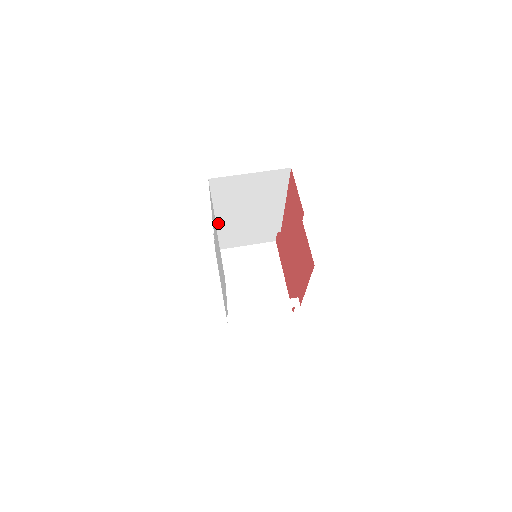
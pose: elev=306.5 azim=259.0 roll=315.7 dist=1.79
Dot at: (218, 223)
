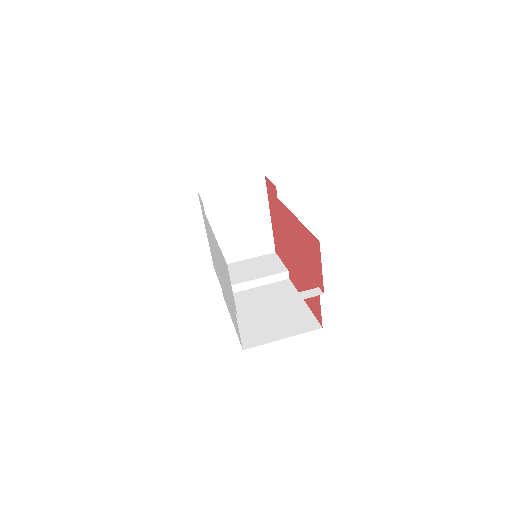
Dot at: occluded
